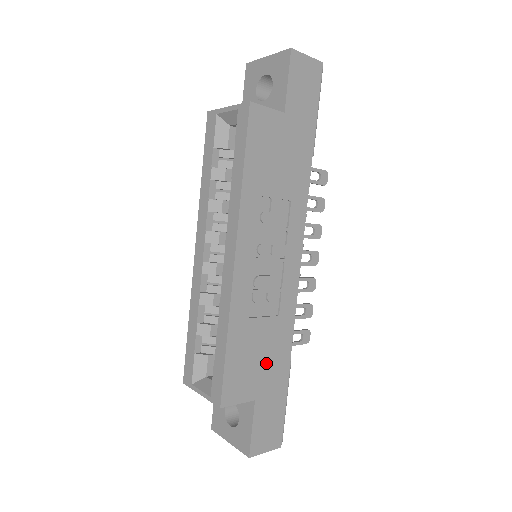
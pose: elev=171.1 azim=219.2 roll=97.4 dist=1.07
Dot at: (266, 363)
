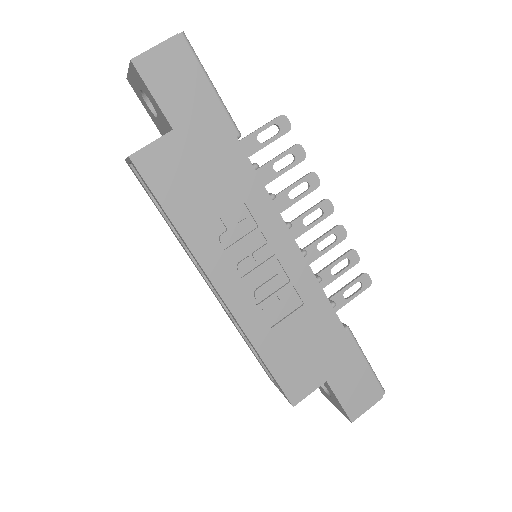
Dot at: (318, 348)
